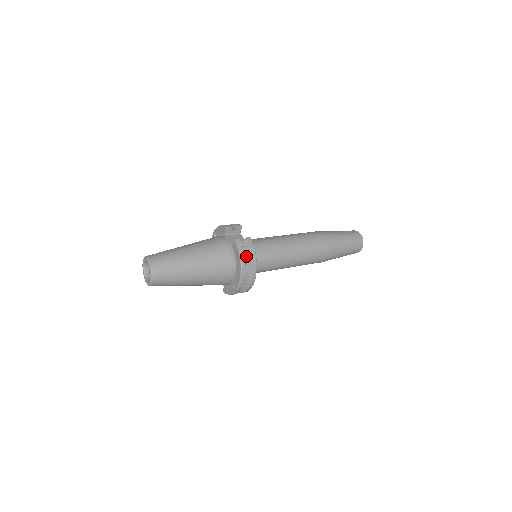
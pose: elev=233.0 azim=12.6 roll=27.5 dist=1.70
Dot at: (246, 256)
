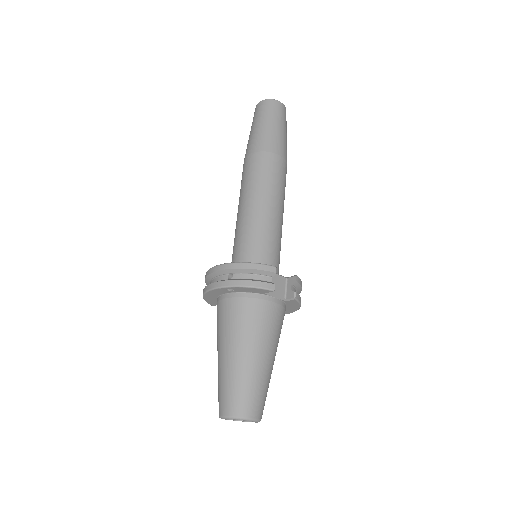
Dot at: occluded
